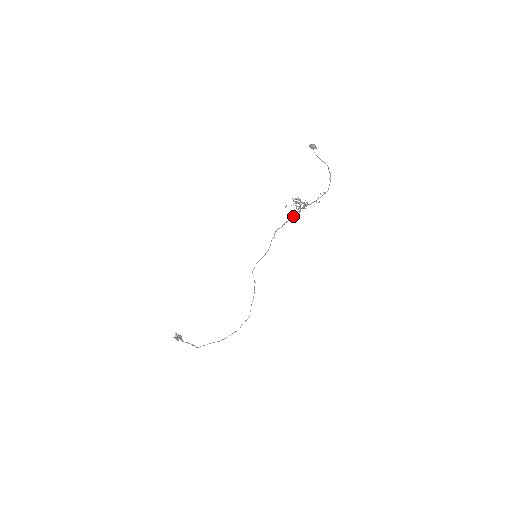
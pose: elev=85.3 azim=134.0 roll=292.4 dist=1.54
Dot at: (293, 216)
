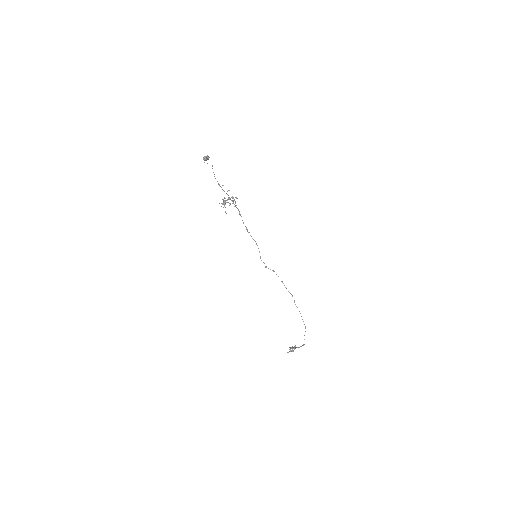
Dot at: occluded
